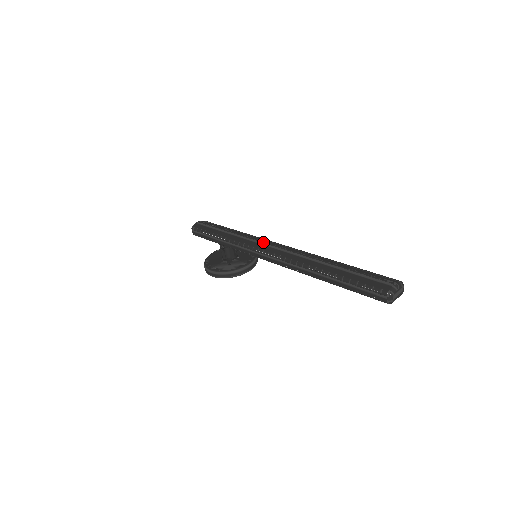
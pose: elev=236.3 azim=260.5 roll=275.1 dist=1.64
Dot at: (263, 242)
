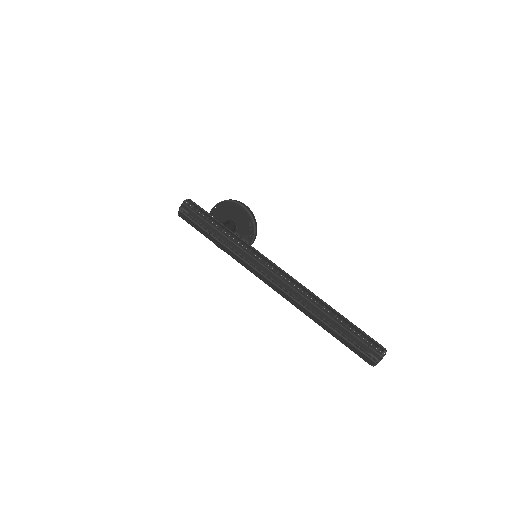
Dot at: (259, 271)
